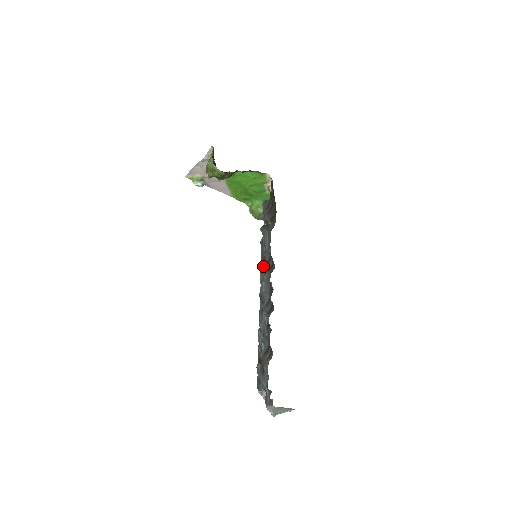
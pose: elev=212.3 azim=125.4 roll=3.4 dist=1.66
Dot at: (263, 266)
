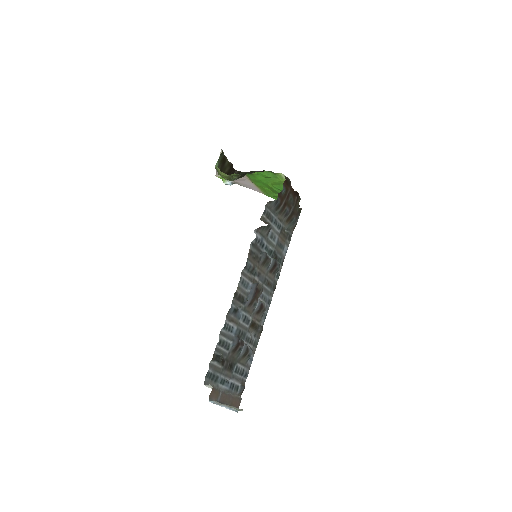
Dot at: (251, 267)
